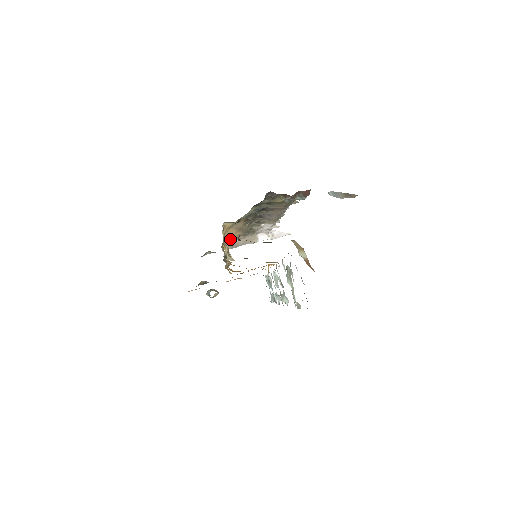
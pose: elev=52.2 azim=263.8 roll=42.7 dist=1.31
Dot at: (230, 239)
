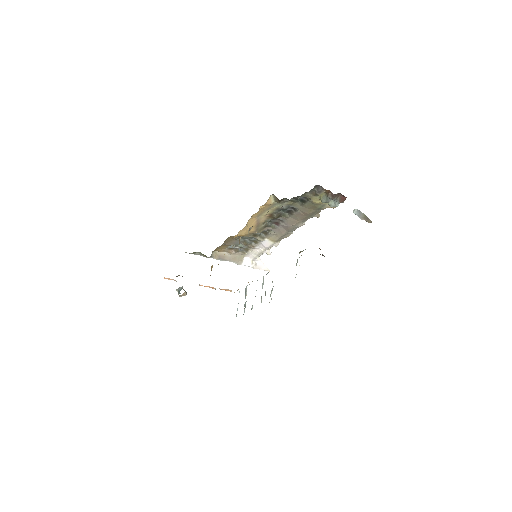
Dot at: (245, 230)
